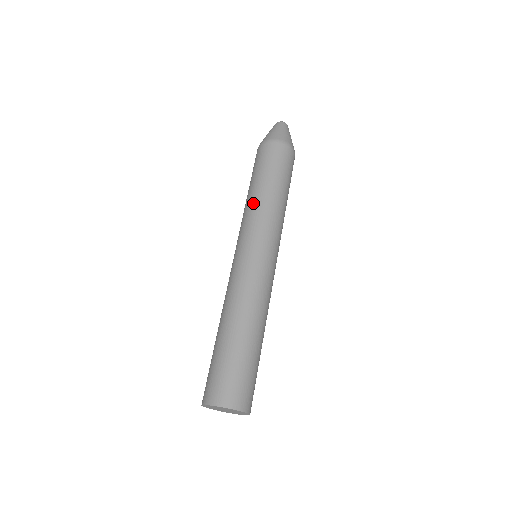
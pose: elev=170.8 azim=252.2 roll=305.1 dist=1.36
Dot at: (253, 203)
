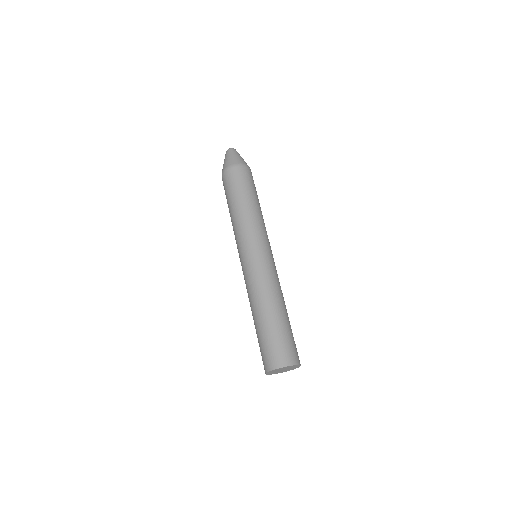
Dot at: (246, 216)
